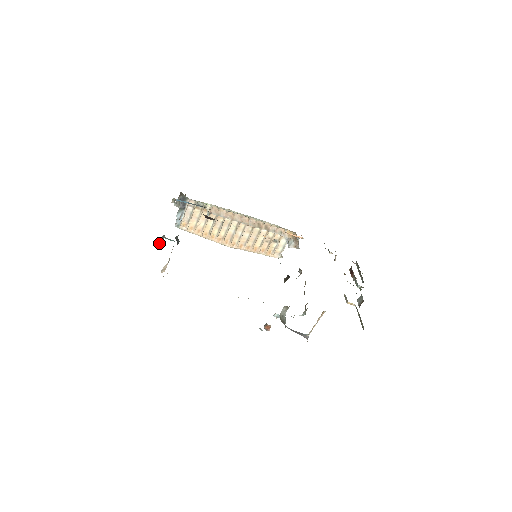
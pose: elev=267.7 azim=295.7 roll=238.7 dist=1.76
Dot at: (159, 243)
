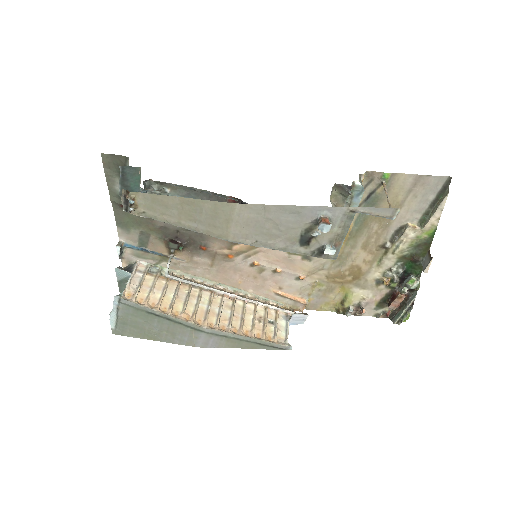
Dot at: (120, 175)
